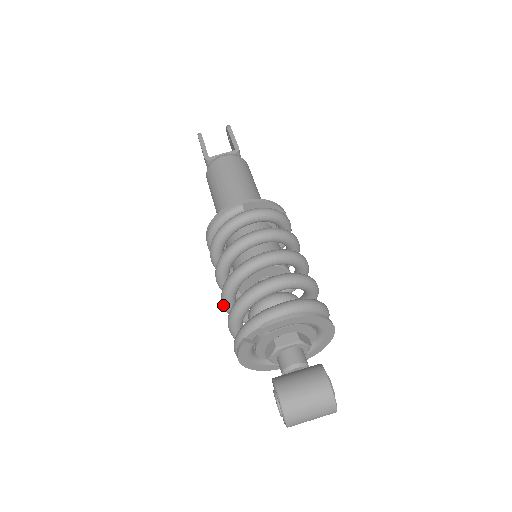
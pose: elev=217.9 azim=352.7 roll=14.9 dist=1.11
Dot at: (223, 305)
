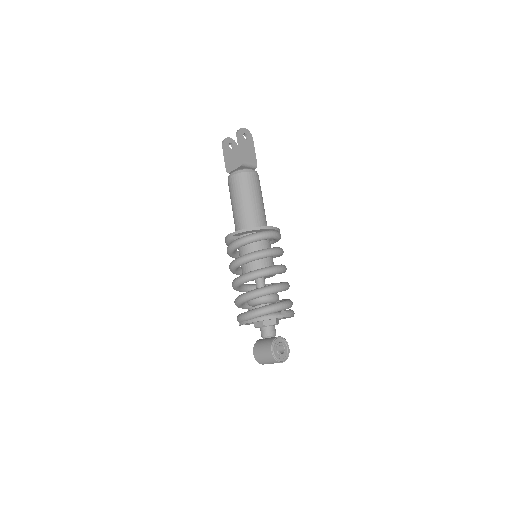
Dot at: occluded
